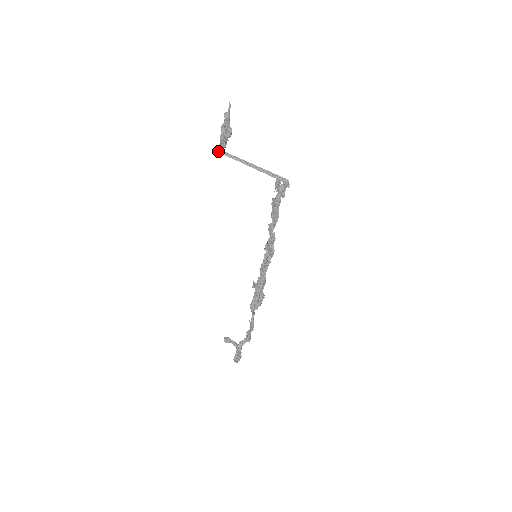
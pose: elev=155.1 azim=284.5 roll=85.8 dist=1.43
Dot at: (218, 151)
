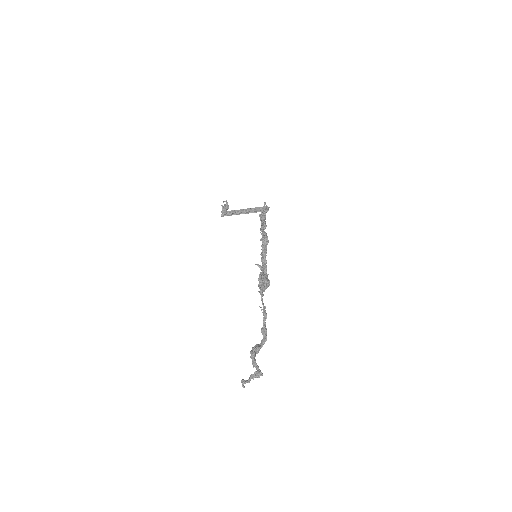
Dot at: (221, 215)
